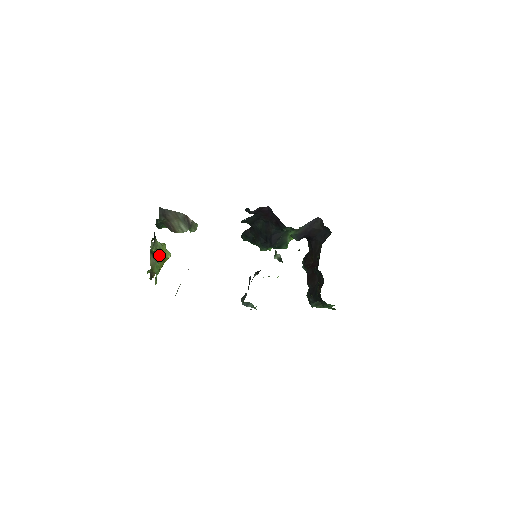
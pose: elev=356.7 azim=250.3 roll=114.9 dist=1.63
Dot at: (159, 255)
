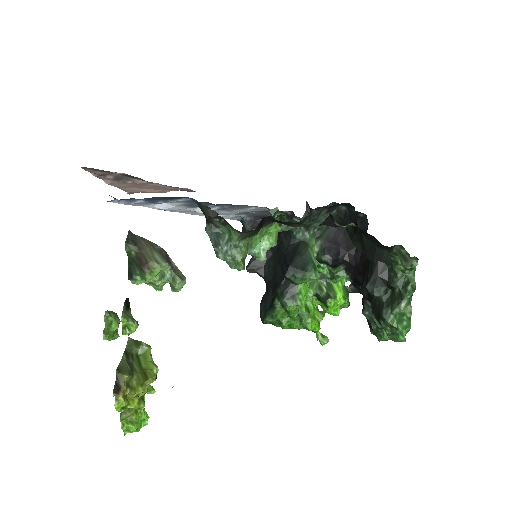
Dot at: (139, 366)
